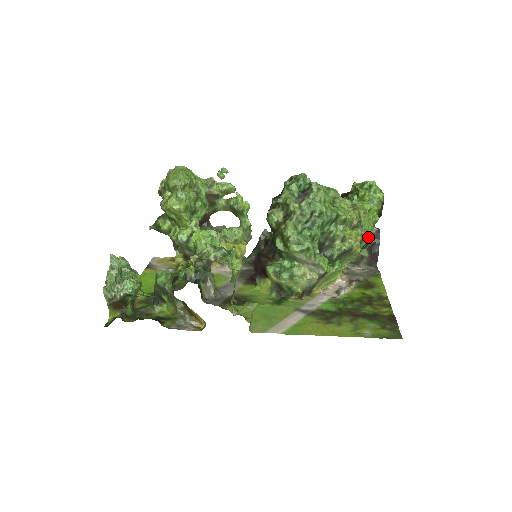
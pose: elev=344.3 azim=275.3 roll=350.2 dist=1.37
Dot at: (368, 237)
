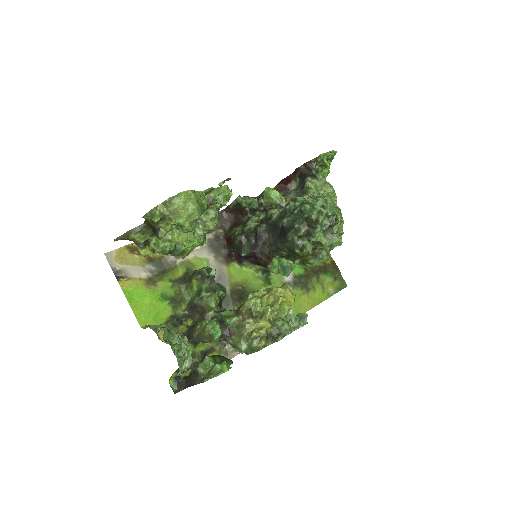
Dot at: occluded
